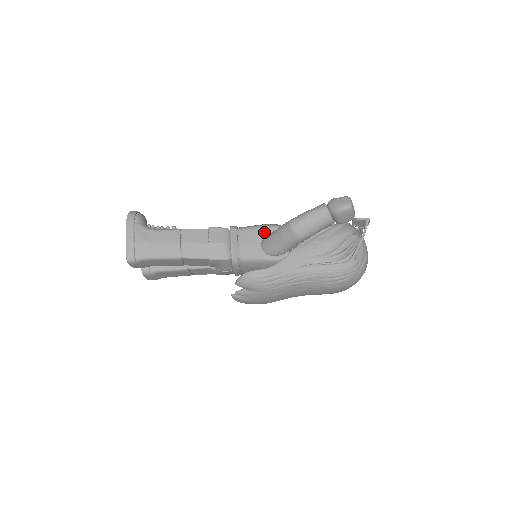
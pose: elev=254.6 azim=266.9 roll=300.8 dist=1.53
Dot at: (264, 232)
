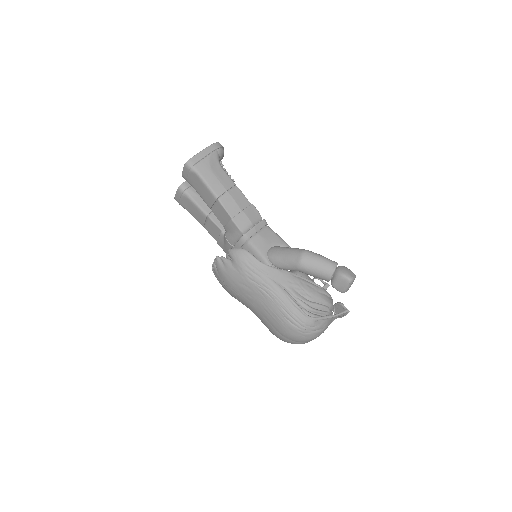
Dot at: (280, 243)
